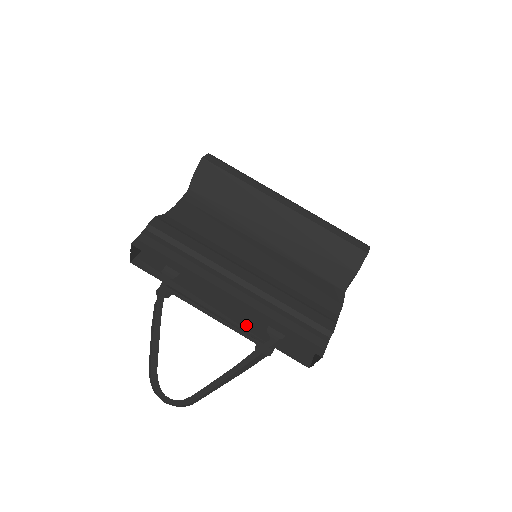
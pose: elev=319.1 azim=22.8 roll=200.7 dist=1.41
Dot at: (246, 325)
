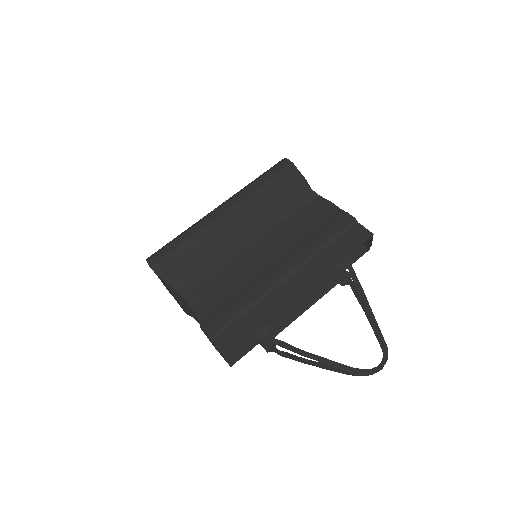
Dot at: (319, 286)
